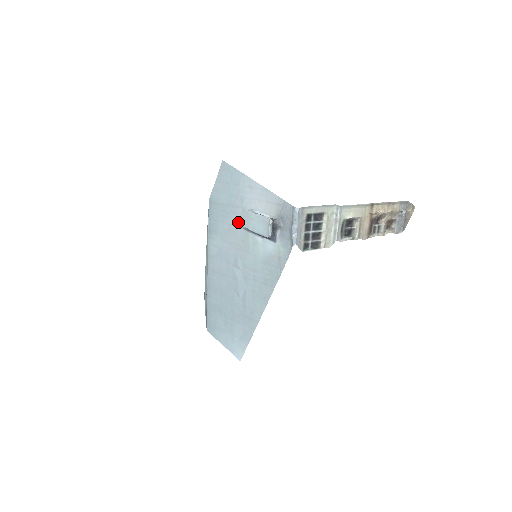
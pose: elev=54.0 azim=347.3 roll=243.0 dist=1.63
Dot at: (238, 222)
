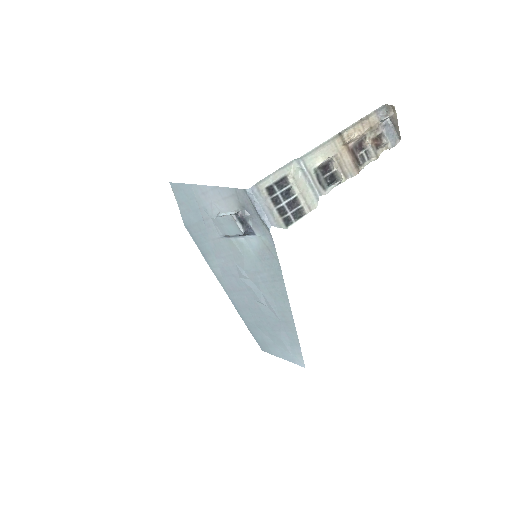
Dot at: (217, 233)
